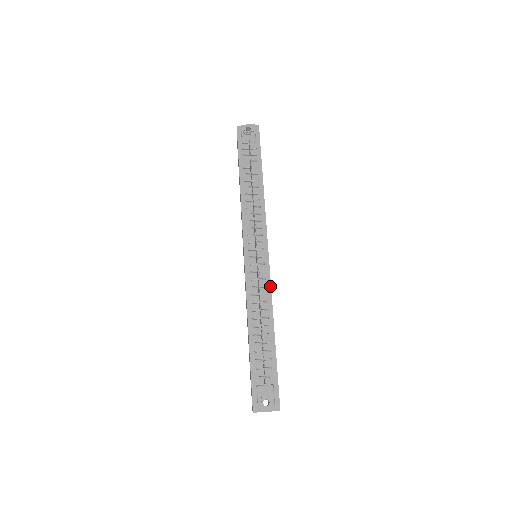
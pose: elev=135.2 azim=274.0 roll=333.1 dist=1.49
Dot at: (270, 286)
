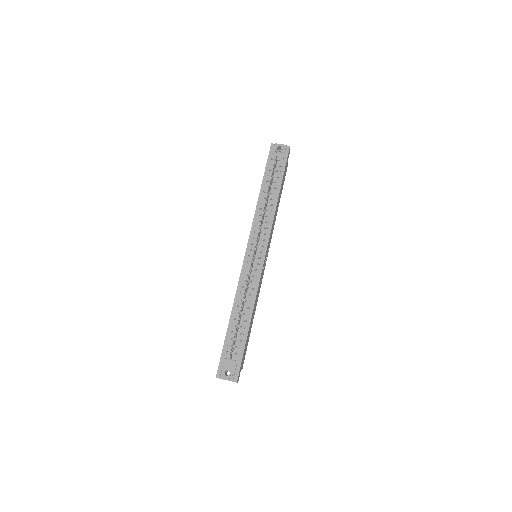
Dot at: (258, 283)
